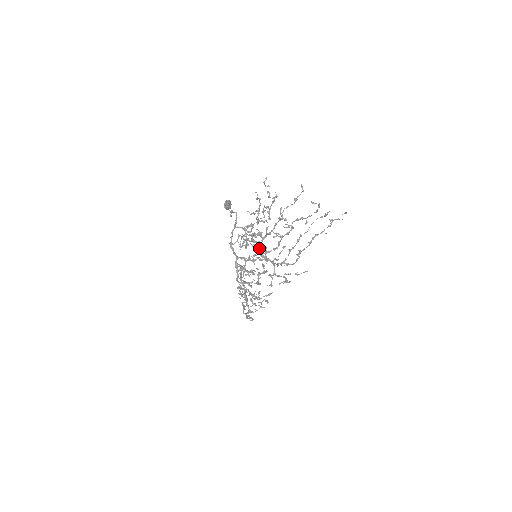
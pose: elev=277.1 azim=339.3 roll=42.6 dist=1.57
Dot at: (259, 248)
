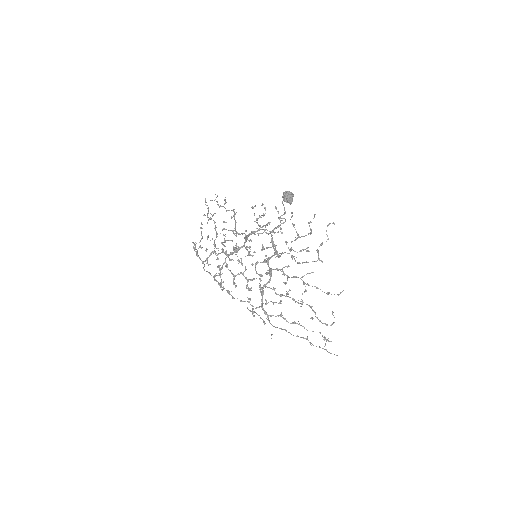
Dot at: (265, 262)
